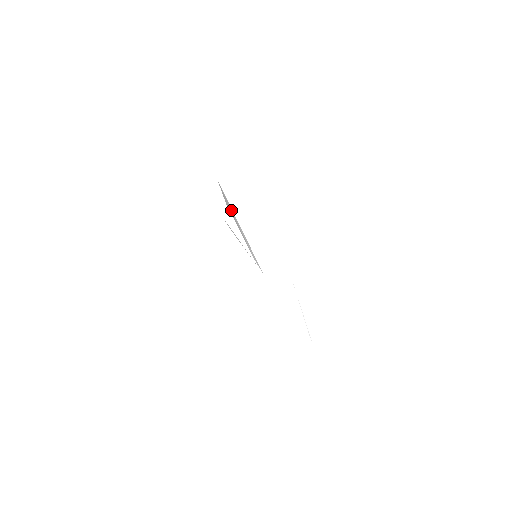
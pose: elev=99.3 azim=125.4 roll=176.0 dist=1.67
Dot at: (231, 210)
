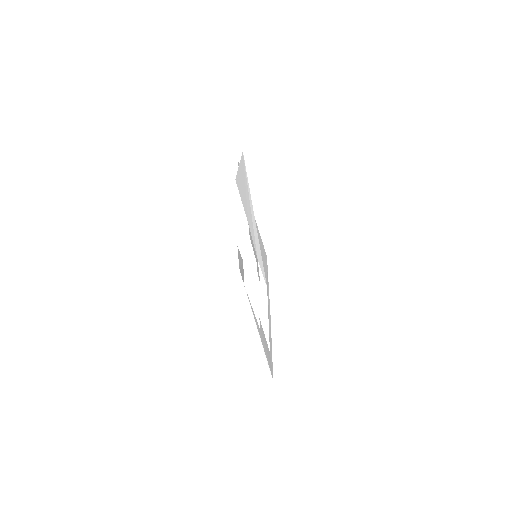
Dot at: (248, 194)
